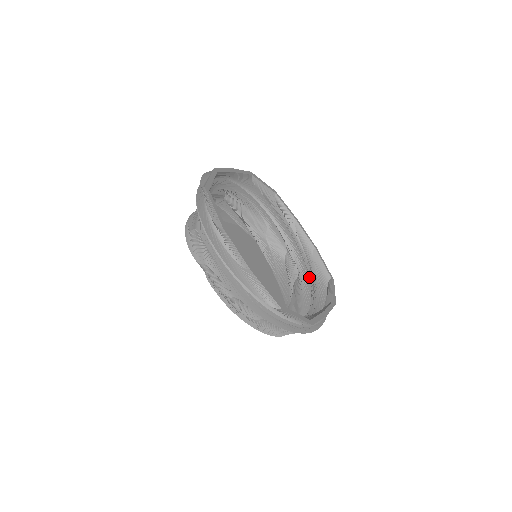
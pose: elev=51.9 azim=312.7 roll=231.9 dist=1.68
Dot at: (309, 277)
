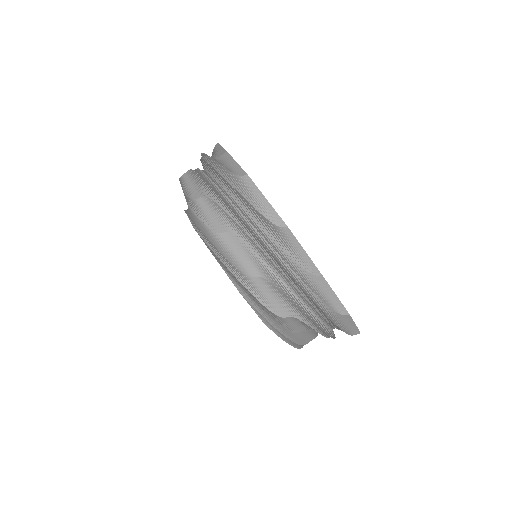
Dot at: occluded
